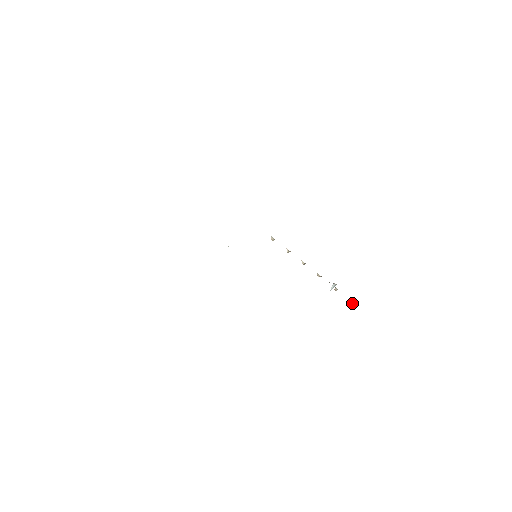
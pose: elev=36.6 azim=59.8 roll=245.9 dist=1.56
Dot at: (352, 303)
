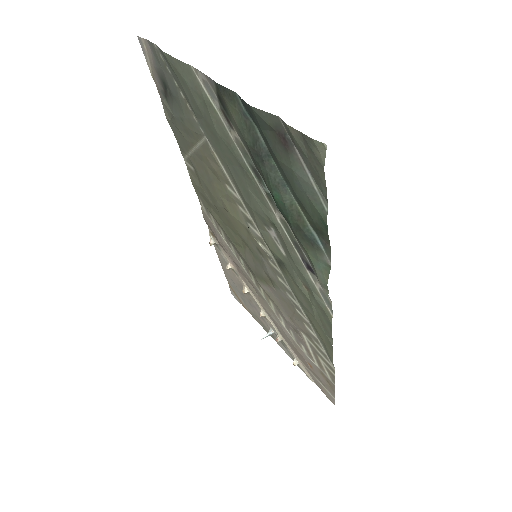
Dot at: (294, 363)
